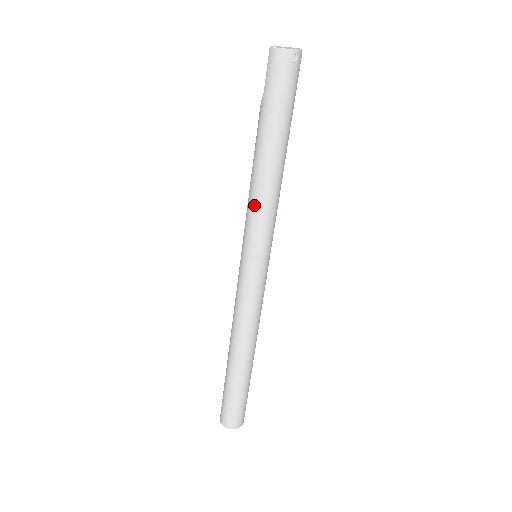
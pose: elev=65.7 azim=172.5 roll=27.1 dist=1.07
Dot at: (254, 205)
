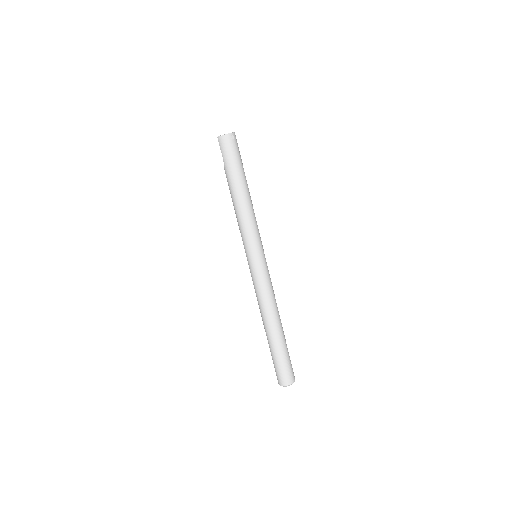
Dot at: (242, 224)
